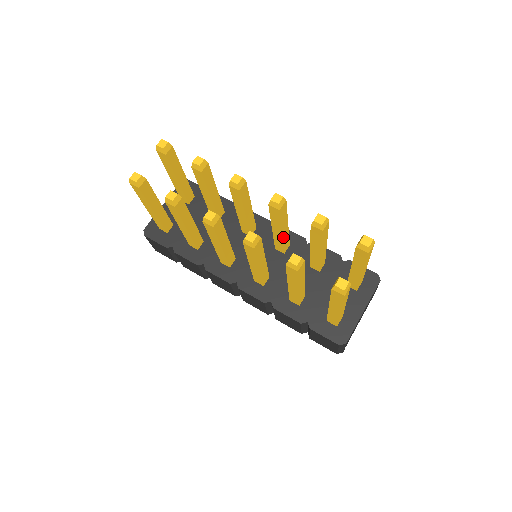
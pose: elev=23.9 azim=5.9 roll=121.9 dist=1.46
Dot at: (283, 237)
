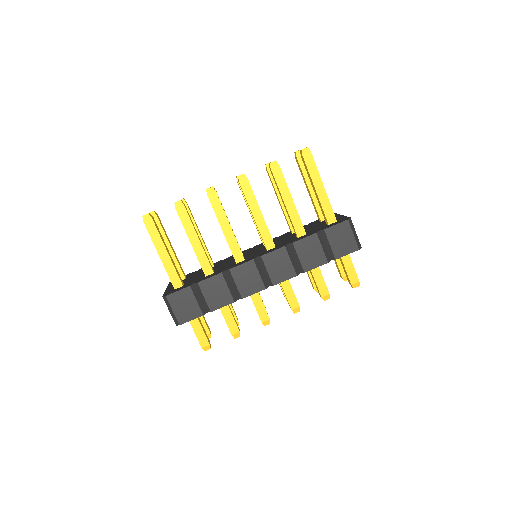
Dot at: occluded
